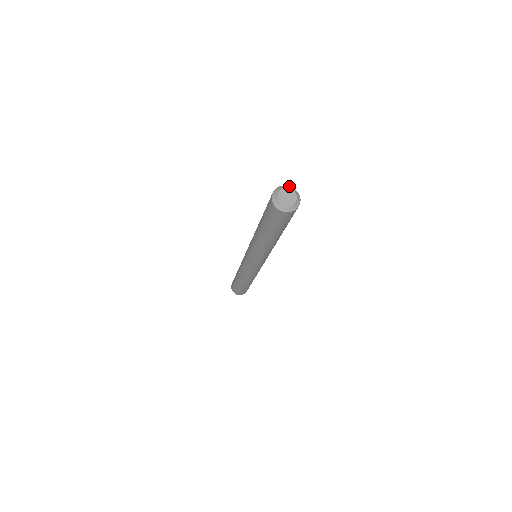
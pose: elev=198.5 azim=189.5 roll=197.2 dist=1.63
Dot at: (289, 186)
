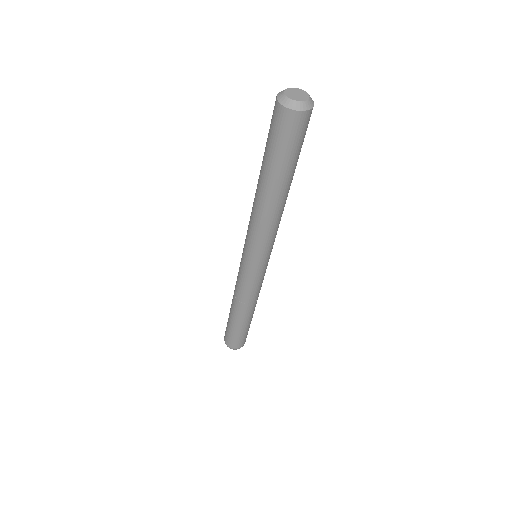
Dot at: occluded
